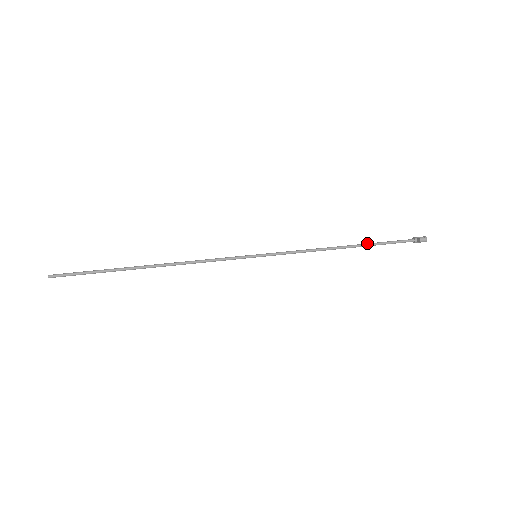
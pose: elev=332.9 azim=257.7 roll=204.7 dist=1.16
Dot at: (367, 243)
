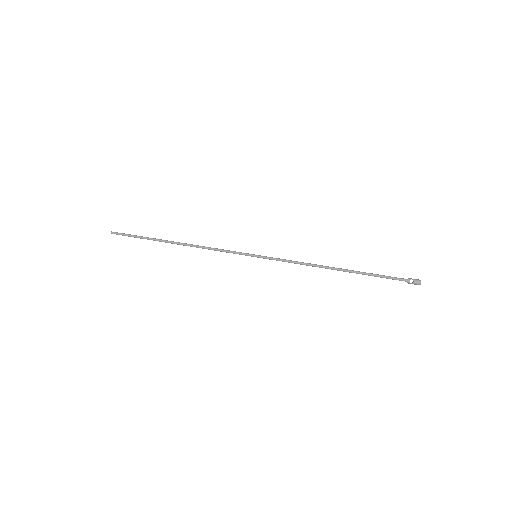
Dot at: (358, 271)
